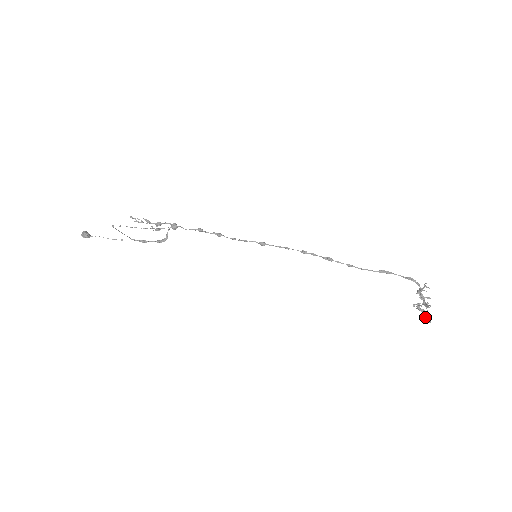
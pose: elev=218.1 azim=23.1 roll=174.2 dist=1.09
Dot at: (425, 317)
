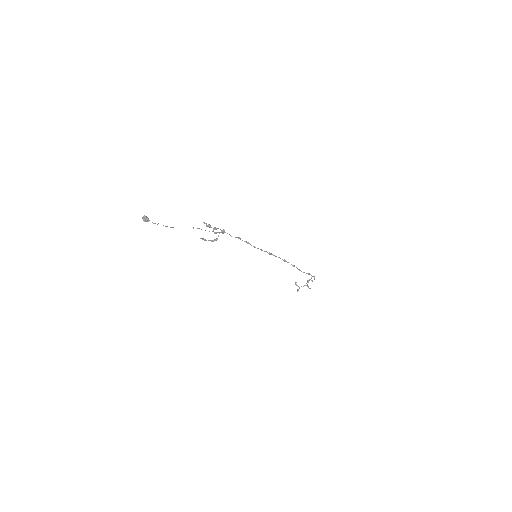
Dot at: (297, 289)
